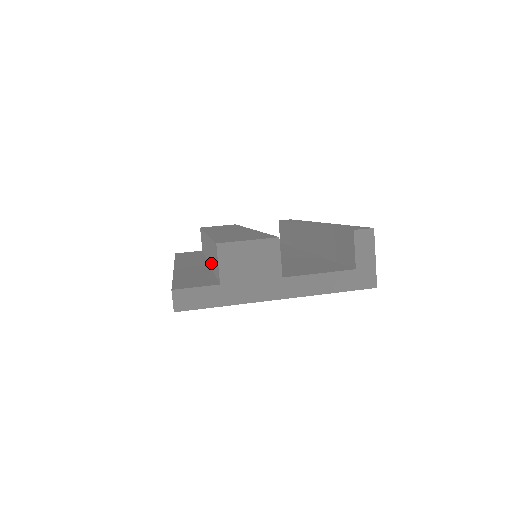
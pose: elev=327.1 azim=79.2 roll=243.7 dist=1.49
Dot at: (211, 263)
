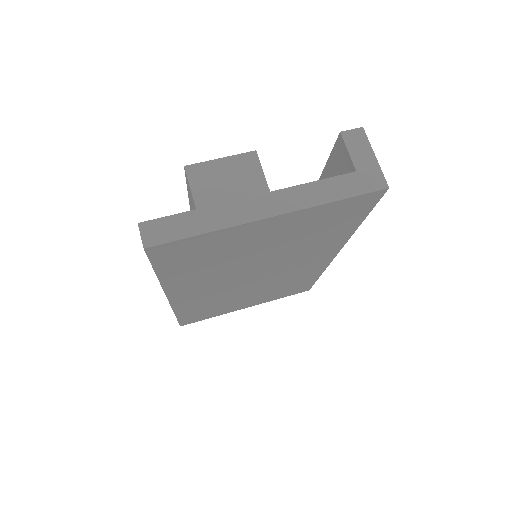
Dot at: occluded
